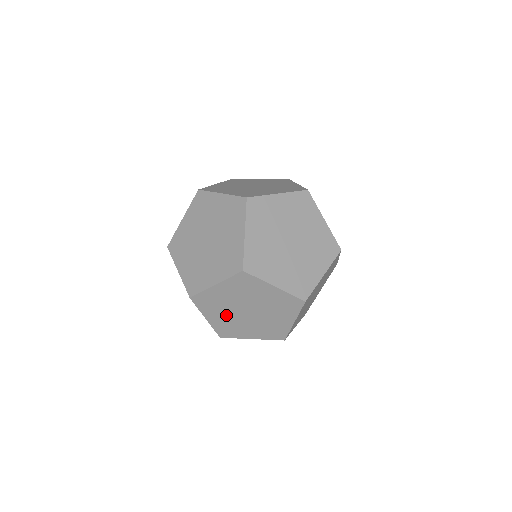
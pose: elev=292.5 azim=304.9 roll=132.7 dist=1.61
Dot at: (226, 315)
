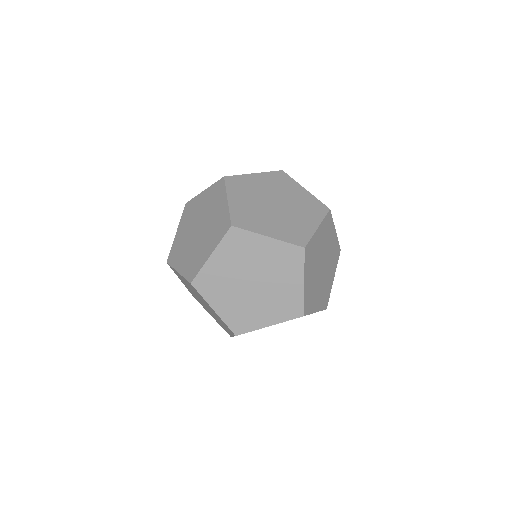
Dot at: (232, 269)
